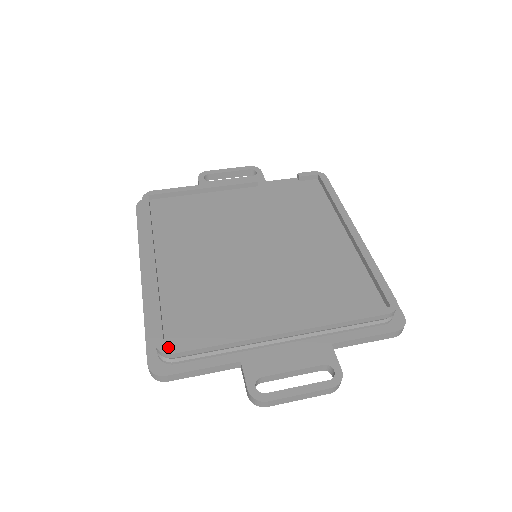
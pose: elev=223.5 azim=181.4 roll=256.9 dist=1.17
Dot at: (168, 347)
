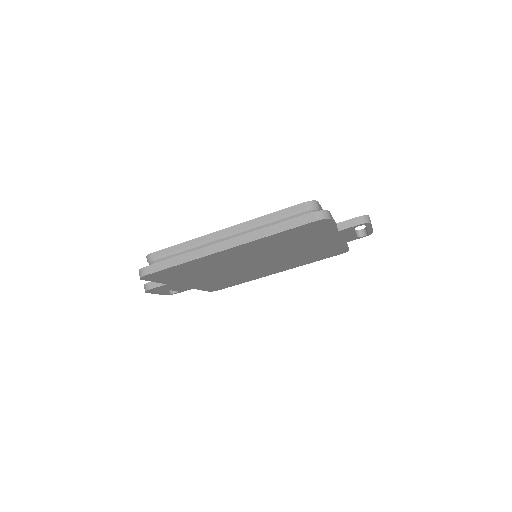
Dot at: occluded
